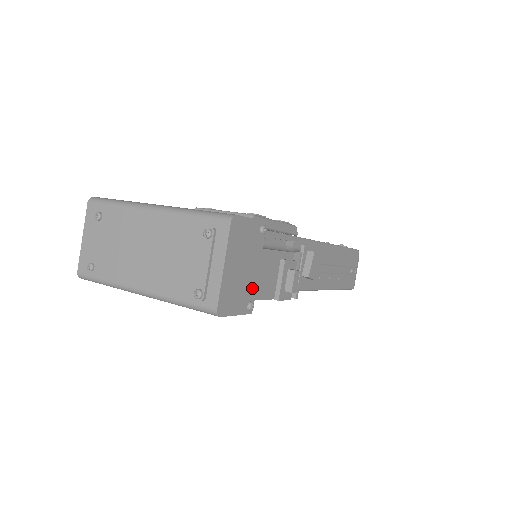
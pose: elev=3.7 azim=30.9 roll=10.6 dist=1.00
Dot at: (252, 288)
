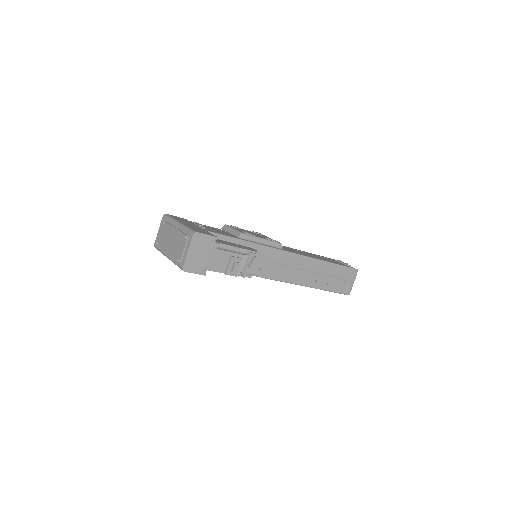
Dot at: (206, 264)
